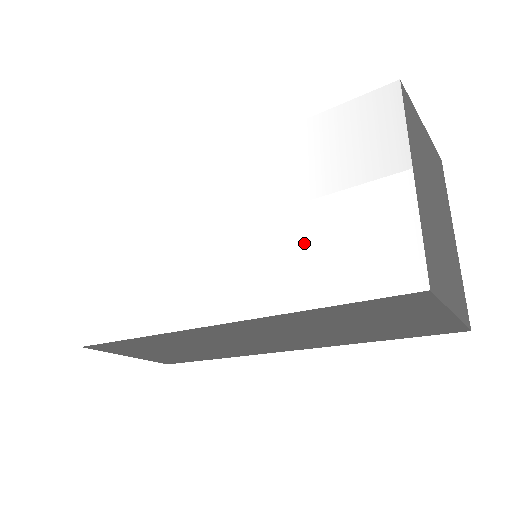
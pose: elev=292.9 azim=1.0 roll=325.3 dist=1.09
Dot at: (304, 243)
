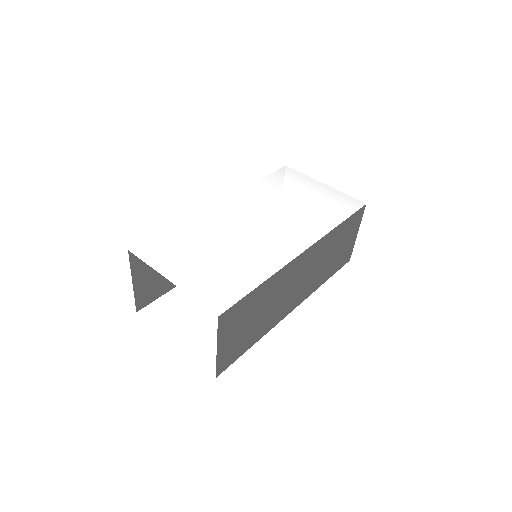
Dot at: (310, 210)
